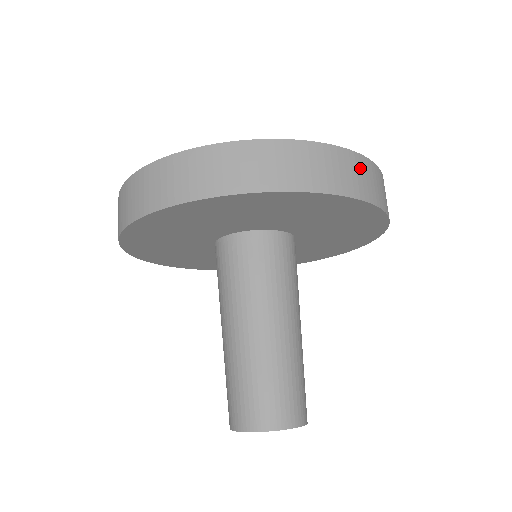
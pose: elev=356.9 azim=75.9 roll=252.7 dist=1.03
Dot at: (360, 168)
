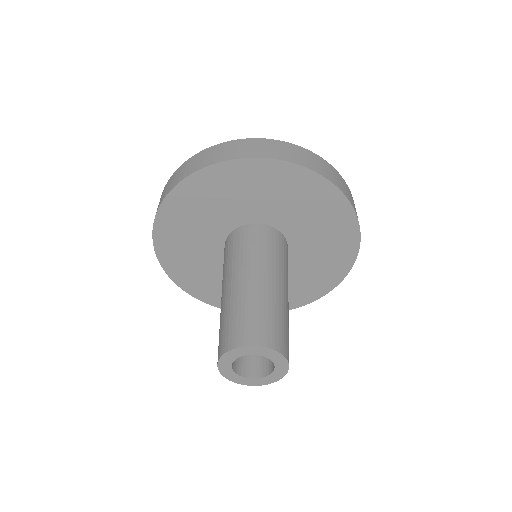
Dot at: occluded
